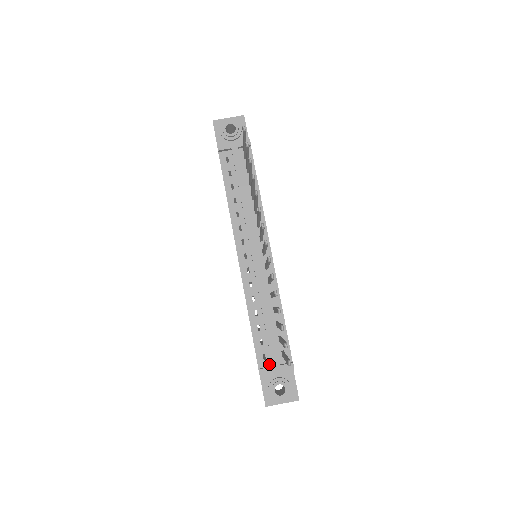
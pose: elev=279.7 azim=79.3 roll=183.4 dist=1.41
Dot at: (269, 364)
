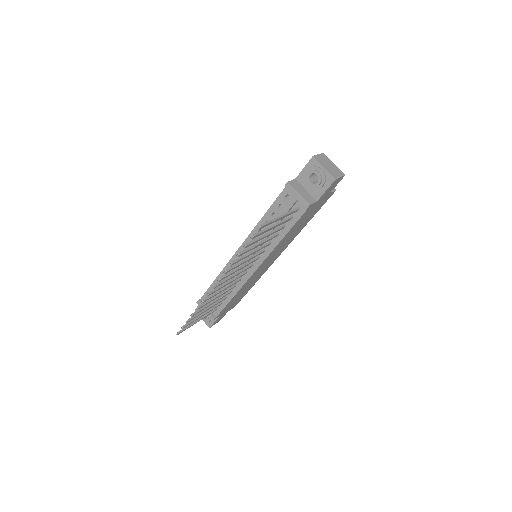
Dot at: occluded
